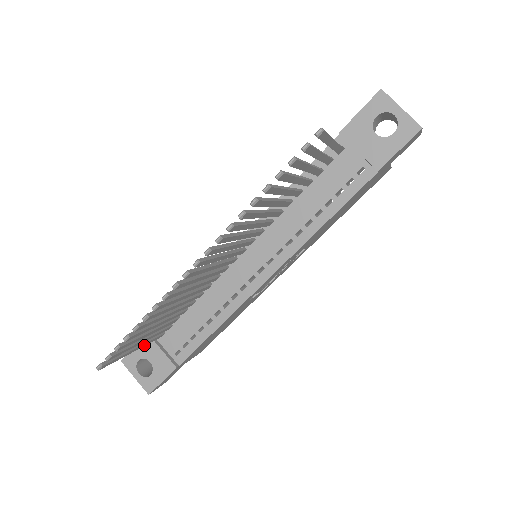
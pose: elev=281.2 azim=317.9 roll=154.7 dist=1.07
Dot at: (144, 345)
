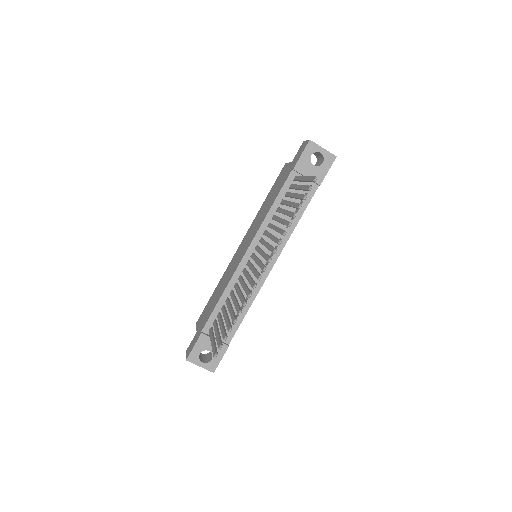
Dot at: occluded
